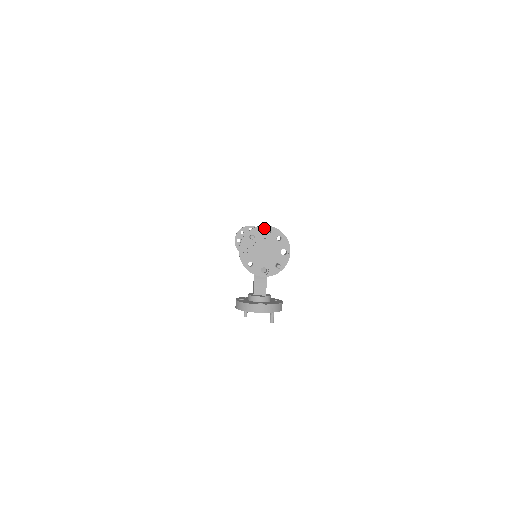
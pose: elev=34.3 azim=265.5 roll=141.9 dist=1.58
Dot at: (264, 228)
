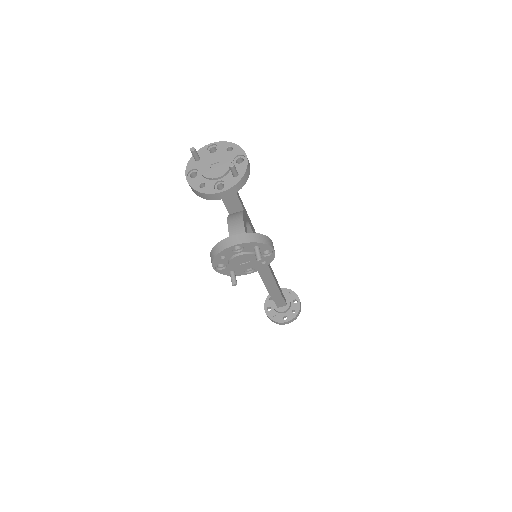
Dot at: (210, 147)
